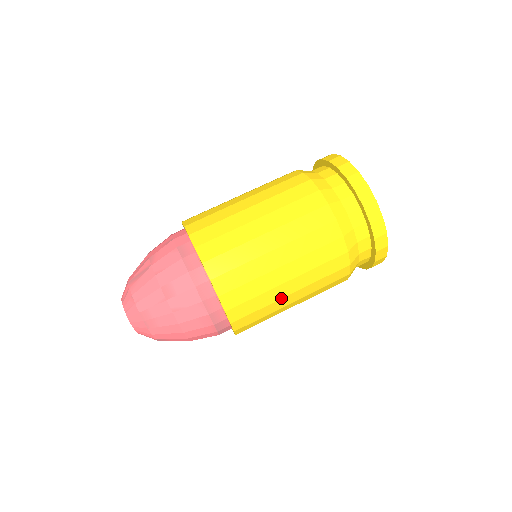
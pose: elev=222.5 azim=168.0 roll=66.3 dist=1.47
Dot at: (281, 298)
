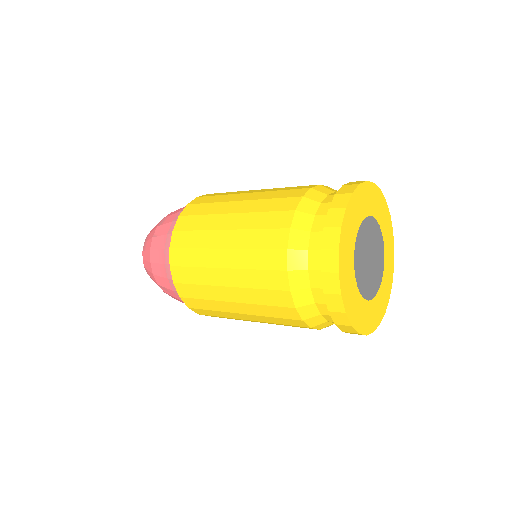
Dot at: (213, 267)
